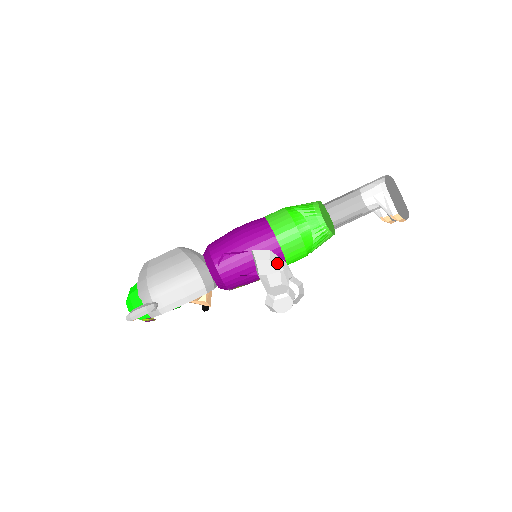
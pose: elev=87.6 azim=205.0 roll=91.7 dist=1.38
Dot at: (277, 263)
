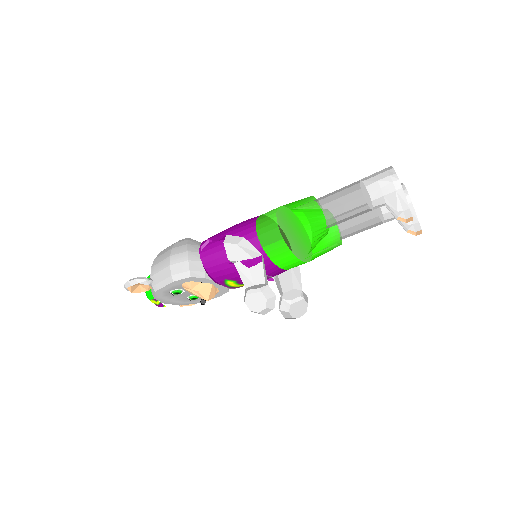
Dot at: (246, 250)
